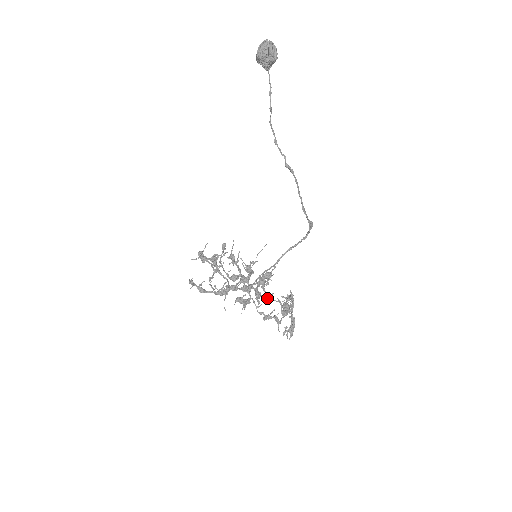
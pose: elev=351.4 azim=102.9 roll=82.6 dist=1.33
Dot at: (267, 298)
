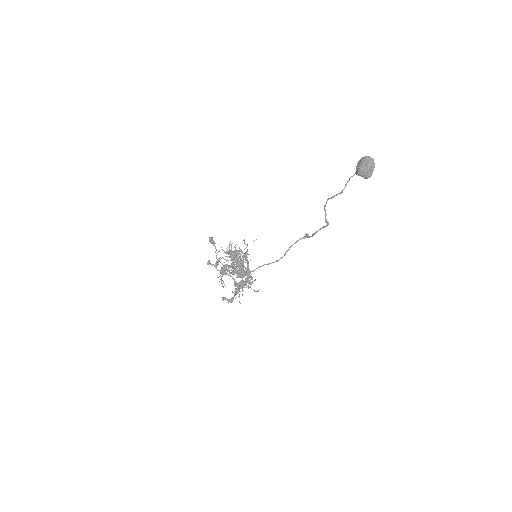
Dot at: occluded
